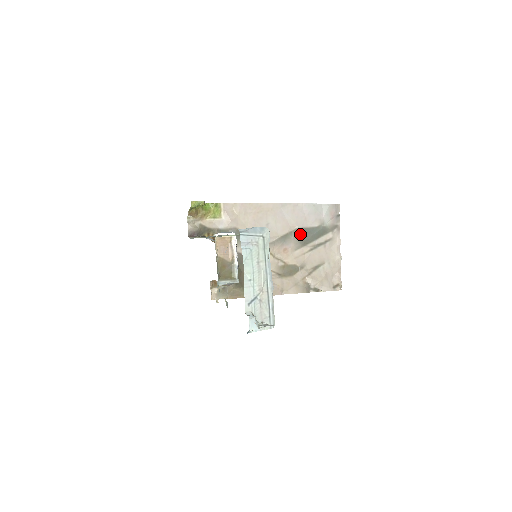
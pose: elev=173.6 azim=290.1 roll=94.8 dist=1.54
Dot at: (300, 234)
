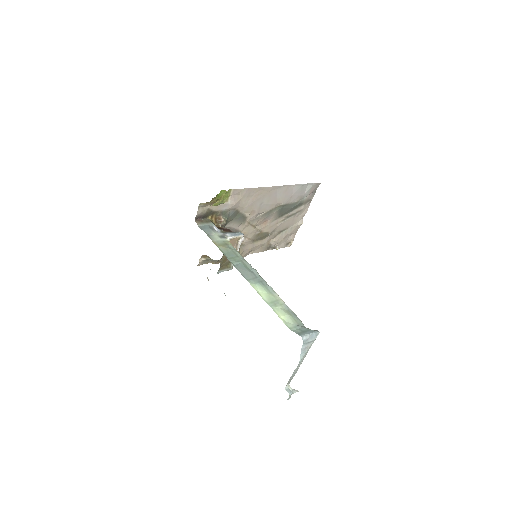
Dot at: (282, 209)
